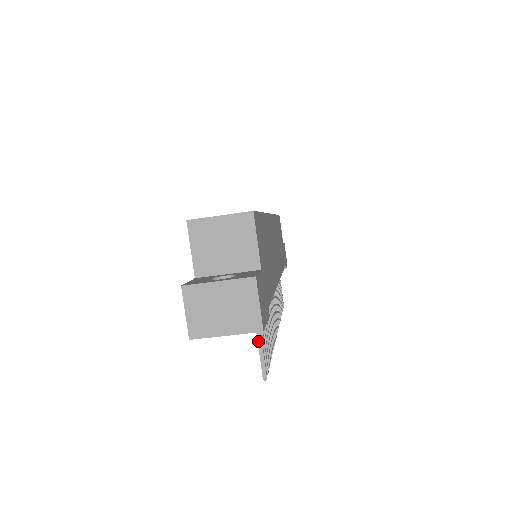
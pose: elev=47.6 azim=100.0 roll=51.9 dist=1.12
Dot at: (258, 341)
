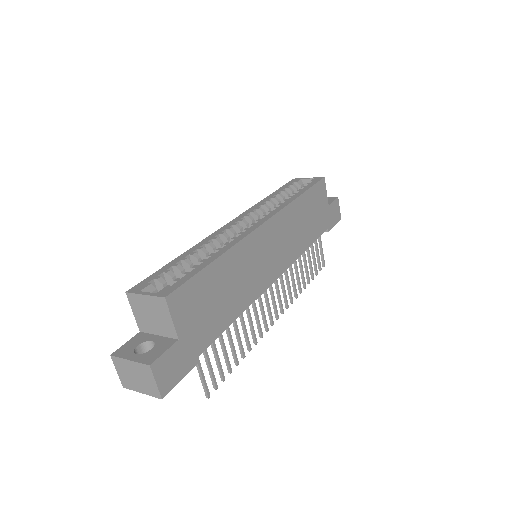
Dot at: (199, 373)
